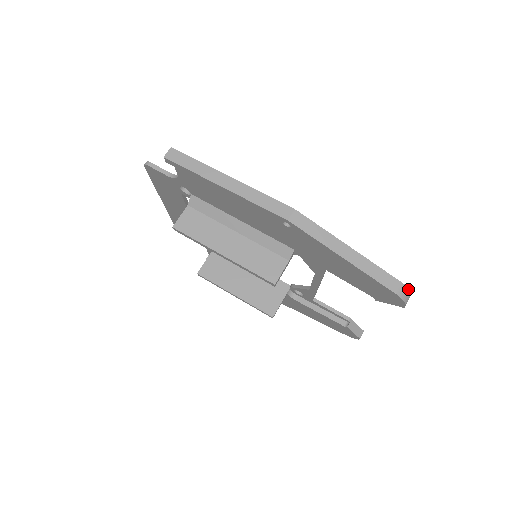
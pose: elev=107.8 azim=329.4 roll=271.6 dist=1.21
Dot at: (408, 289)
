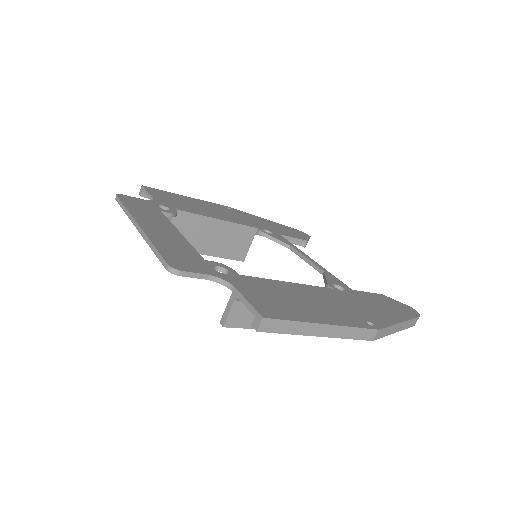
Dot at: (419, 315)
